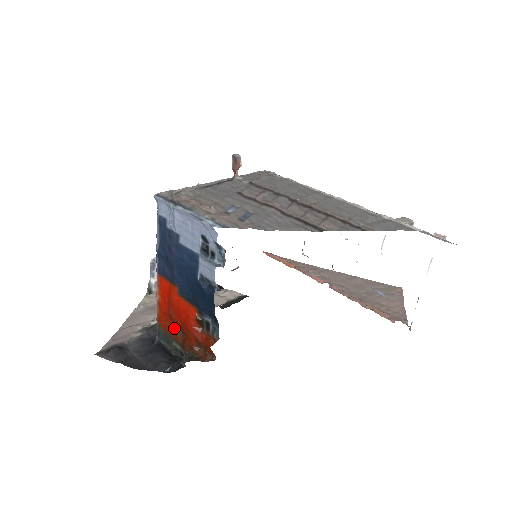
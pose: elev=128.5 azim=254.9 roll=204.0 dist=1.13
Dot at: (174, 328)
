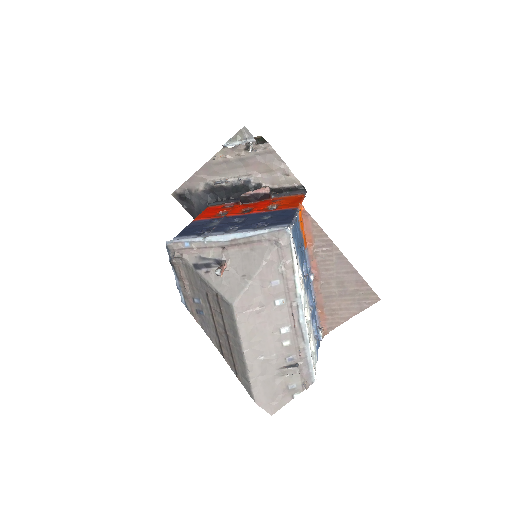
Dot at: occluded
